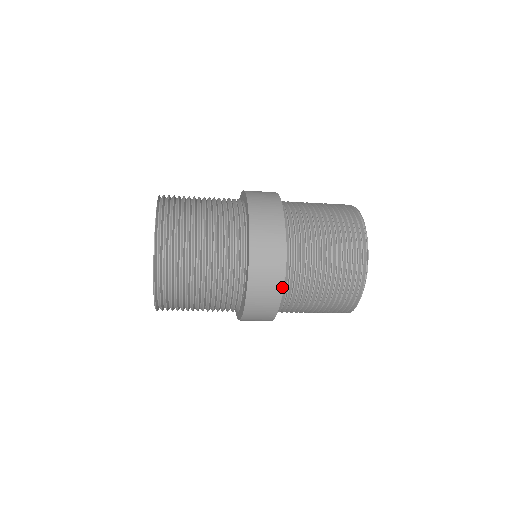
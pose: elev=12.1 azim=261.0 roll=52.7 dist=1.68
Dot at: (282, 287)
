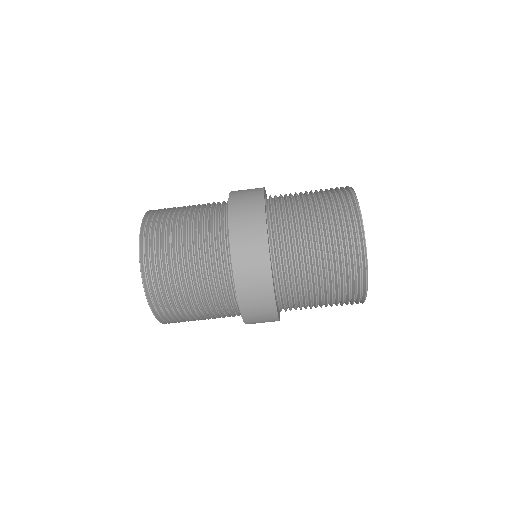
Dot at: (269, 262)
